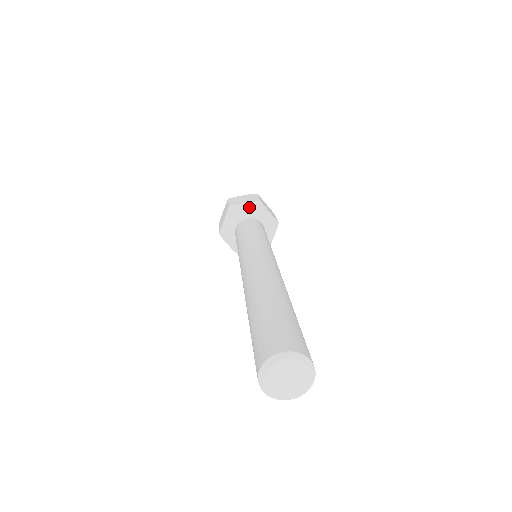
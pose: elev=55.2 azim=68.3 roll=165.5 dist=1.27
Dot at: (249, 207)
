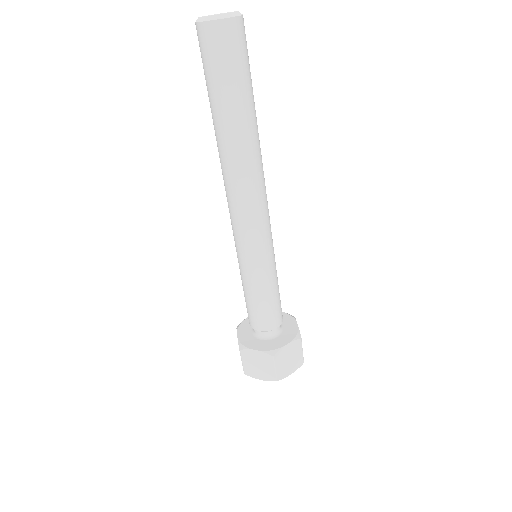
Dot at: occluded
